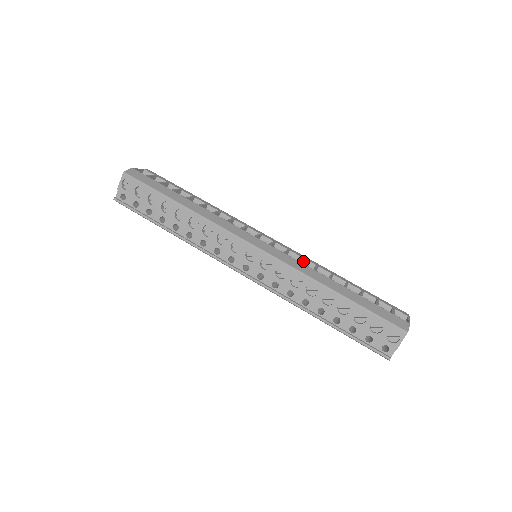
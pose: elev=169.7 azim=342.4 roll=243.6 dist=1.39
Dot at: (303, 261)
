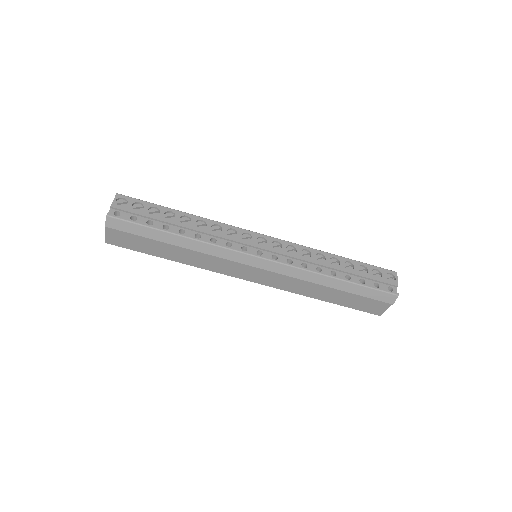
Dot at: occluded
